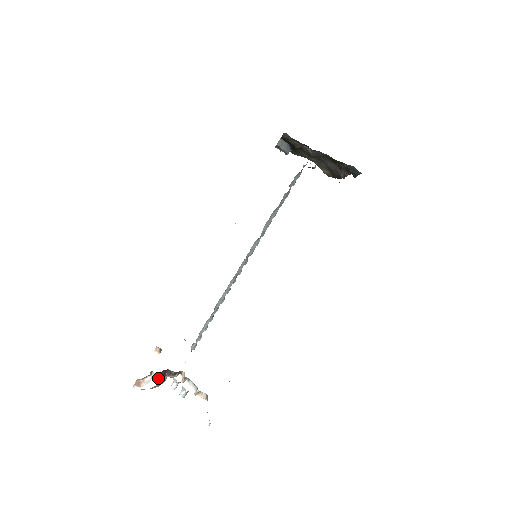
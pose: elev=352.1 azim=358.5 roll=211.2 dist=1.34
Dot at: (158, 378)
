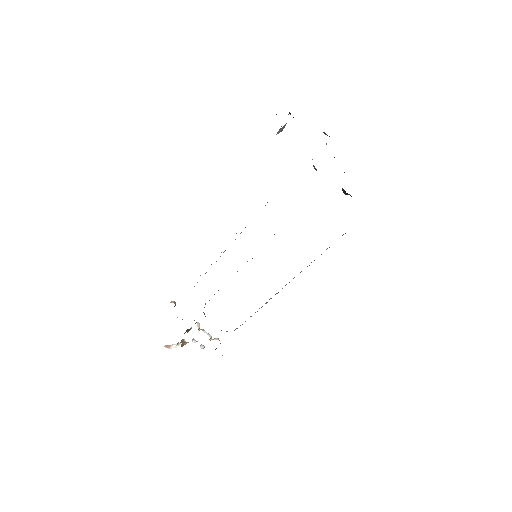
Dot at: (182, 342)
